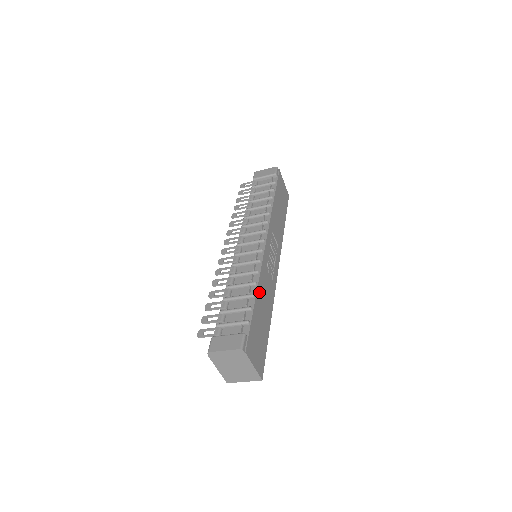
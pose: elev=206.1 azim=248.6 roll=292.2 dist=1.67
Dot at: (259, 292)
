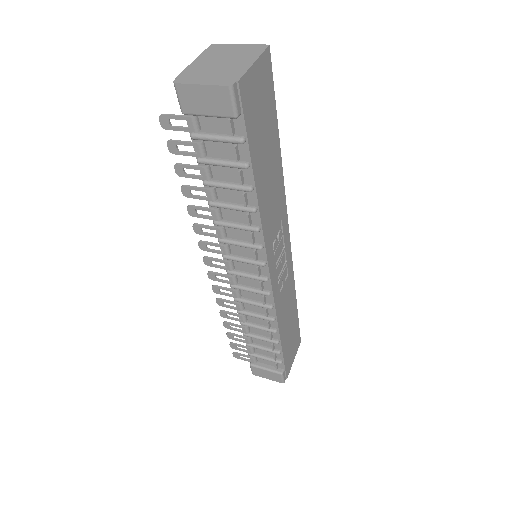
Dot at: (281, 329)
